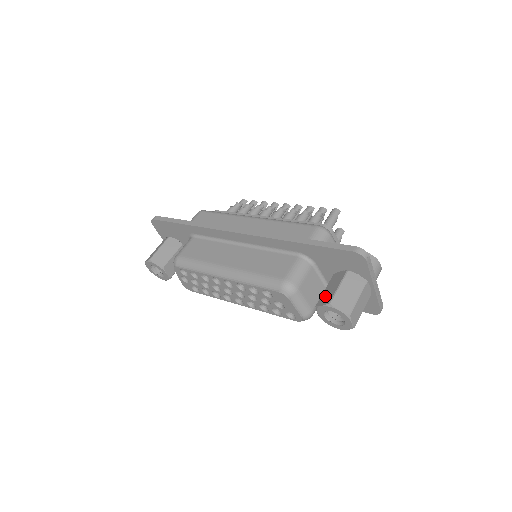
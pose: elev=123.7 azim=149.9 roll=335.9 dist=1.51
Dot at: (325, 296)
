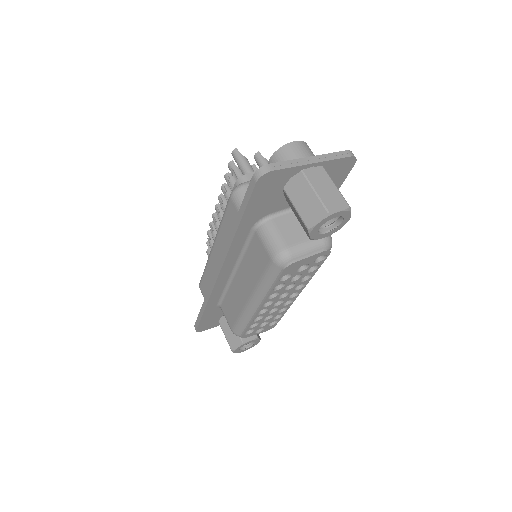
Dot at: (302, 226)
